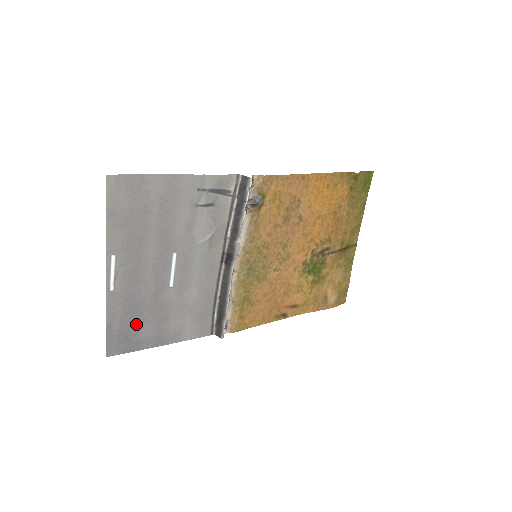
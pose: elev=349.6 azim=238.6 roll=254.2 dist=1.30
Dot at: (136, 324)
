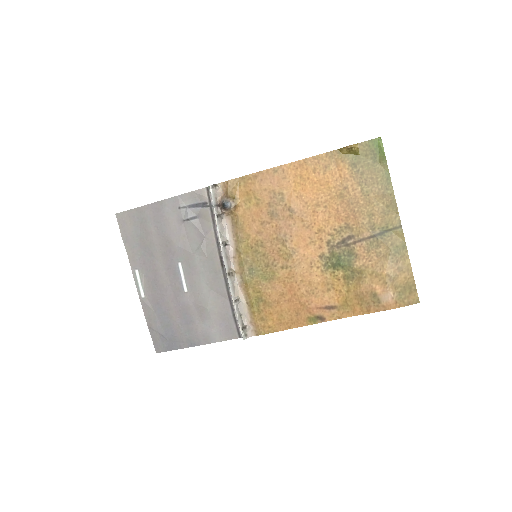
Dot at: (169, 325)
